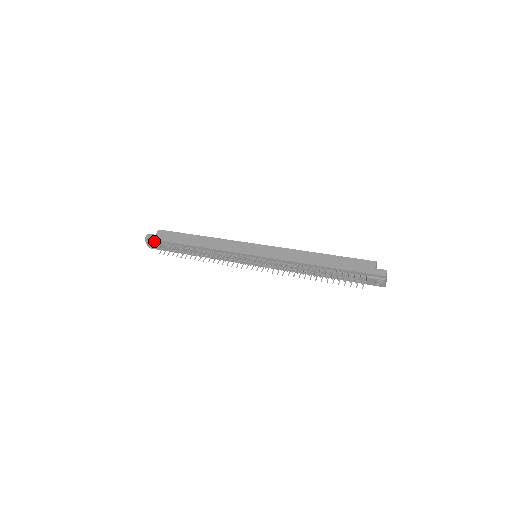
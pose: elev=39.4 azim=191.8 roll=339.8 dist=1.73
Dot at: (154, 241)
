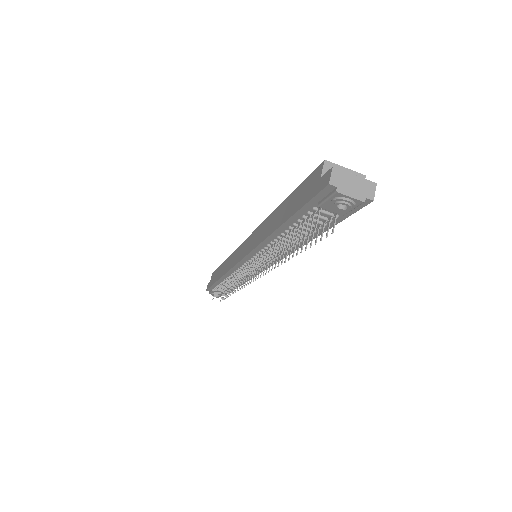
Dot at: (211, 289)
